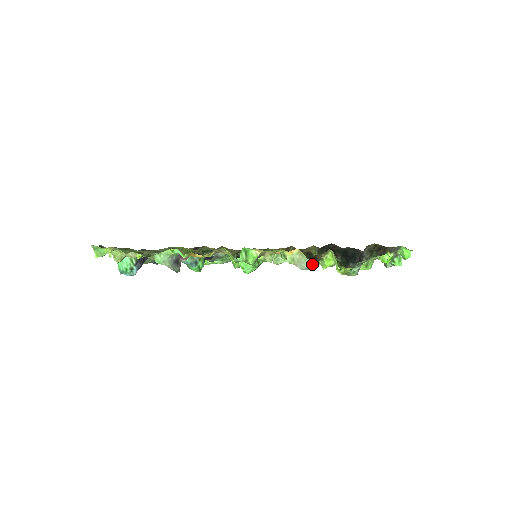
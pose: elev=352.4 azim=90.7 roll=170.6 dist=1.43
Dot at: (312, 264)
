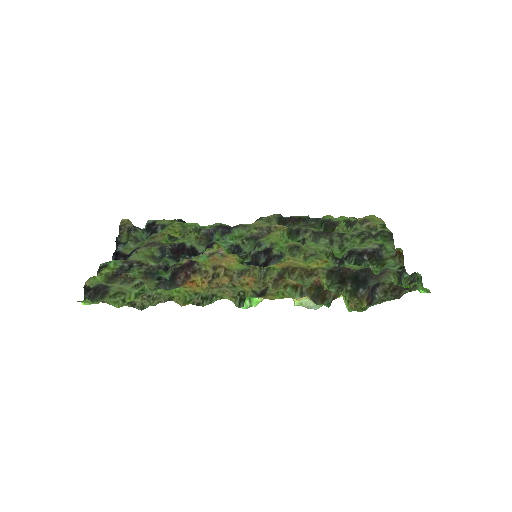
Dot at: (321, 306)
